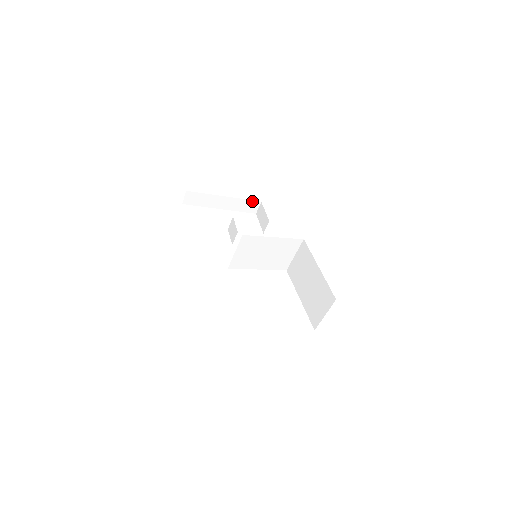
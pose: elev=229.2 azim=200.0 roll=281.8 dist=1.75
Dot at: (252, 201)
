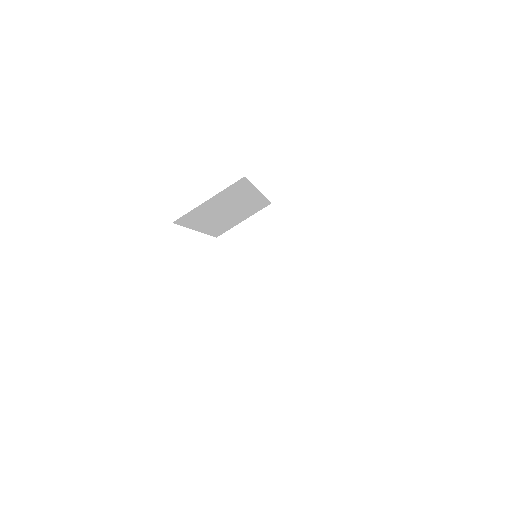
Dot at: occluded
